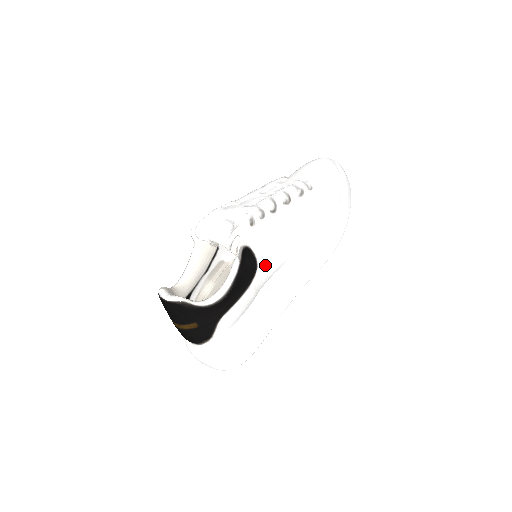
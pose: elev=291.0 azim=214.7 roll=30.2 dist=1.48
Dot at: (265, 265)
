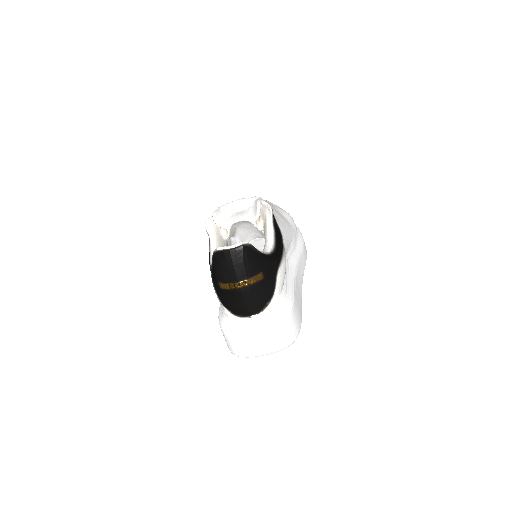
Dot at: (284, 236)
